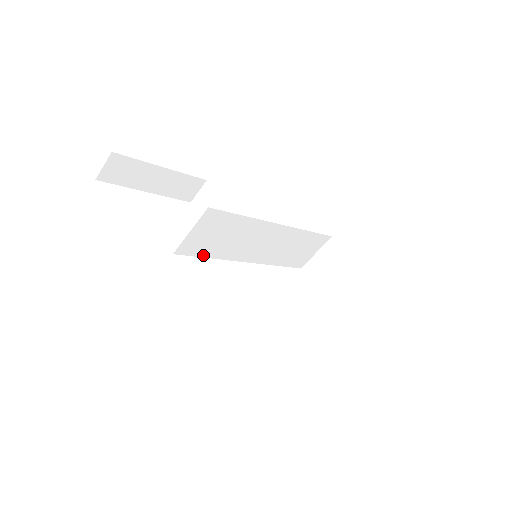
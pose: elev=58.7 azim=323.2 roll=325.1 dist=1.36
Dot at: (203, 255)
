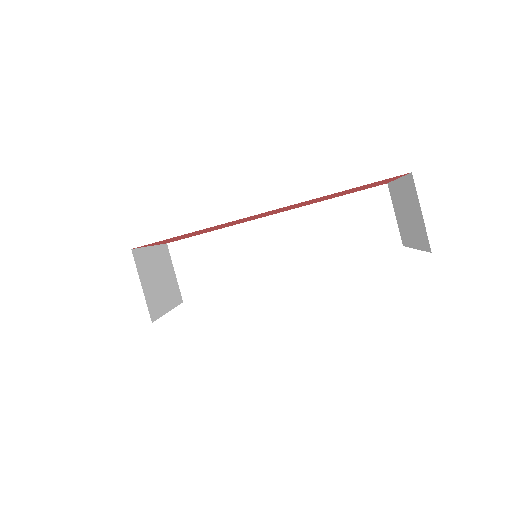
Dot at: (218, 290)
